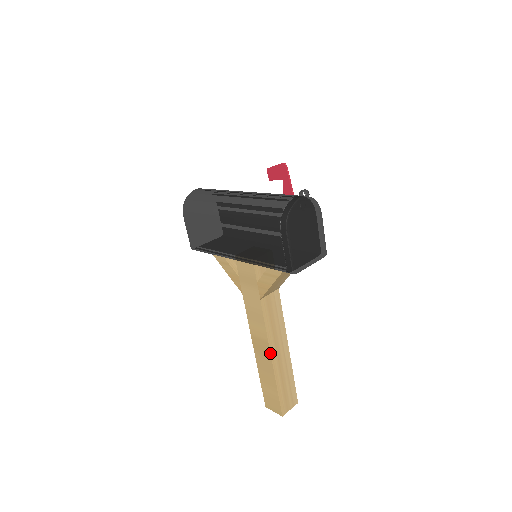
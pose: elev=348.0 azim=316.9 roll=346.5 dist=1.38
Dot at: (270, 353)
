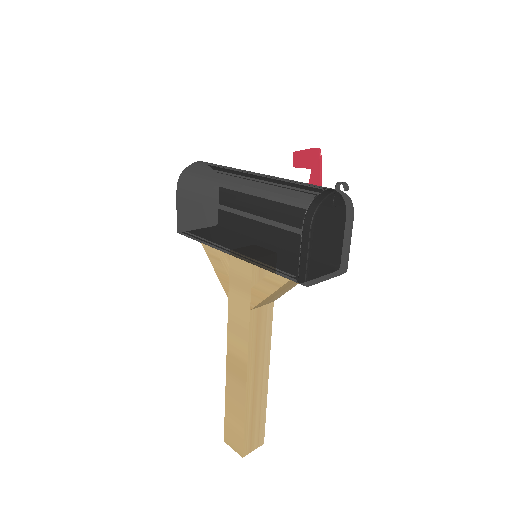
Dot at: (246, 378)
